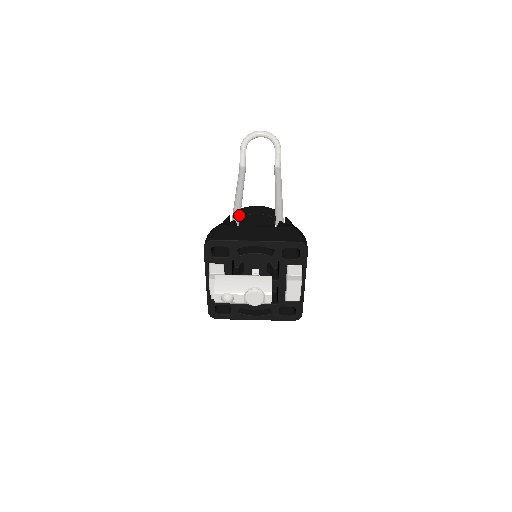
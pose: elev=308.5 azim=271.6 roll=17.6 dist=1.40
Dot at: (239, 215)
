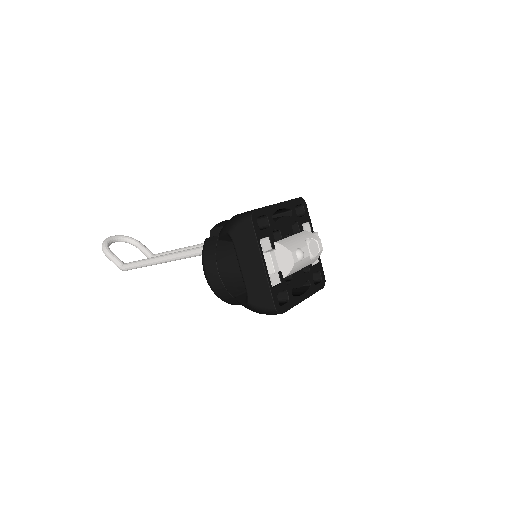
Dot at: (221, 226)
